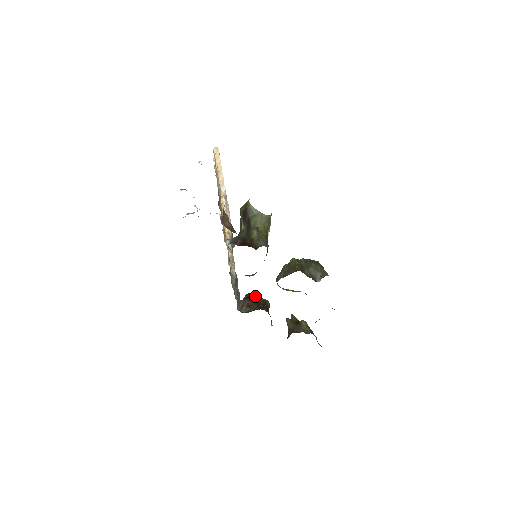
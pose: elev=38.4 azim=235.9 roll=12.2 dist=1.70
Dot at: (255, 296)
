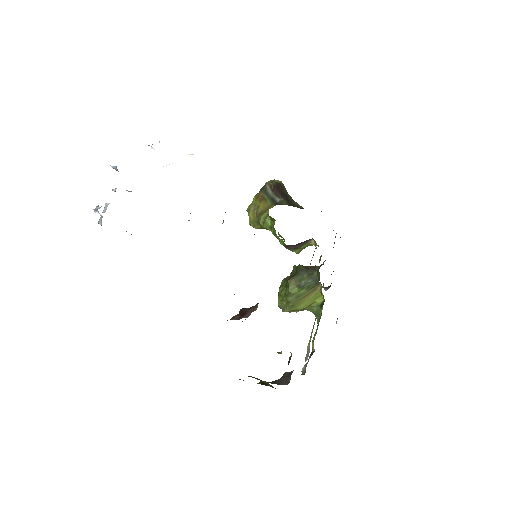
Dot at: occluded
